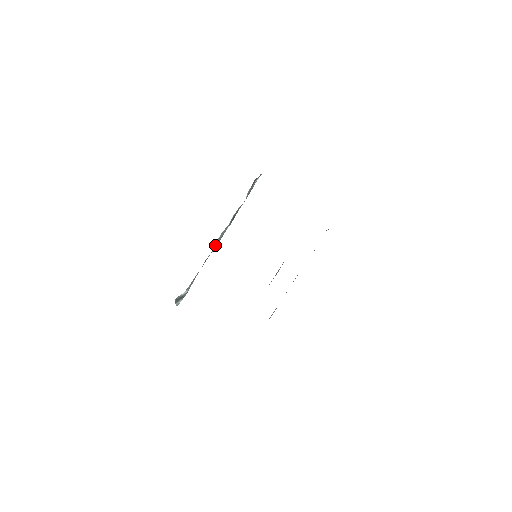
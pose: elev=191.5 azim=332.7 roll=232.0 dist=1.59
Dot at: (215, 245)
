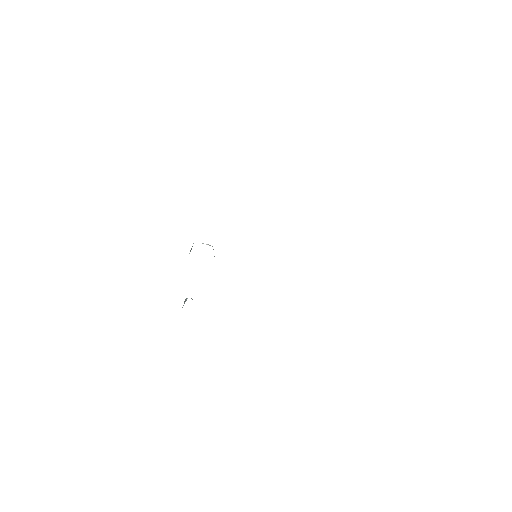
Dot at: occluded
